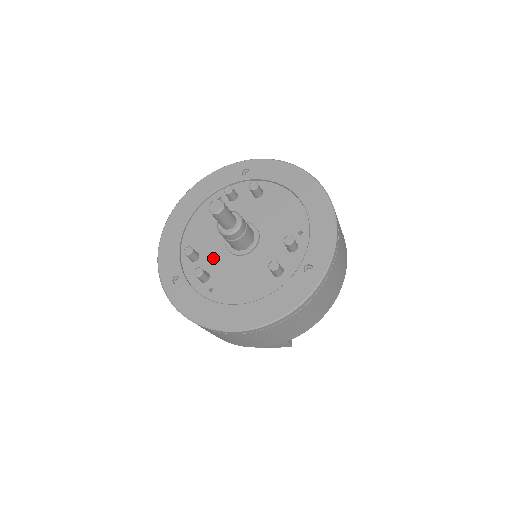
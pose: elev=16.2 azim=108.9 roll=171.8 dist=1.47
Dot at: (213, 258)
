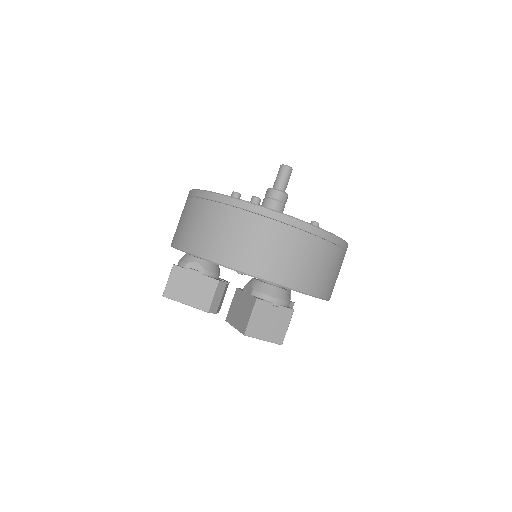
Dot at: occluded
